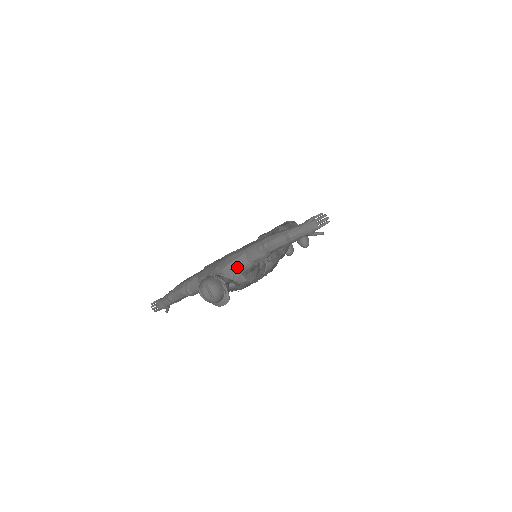
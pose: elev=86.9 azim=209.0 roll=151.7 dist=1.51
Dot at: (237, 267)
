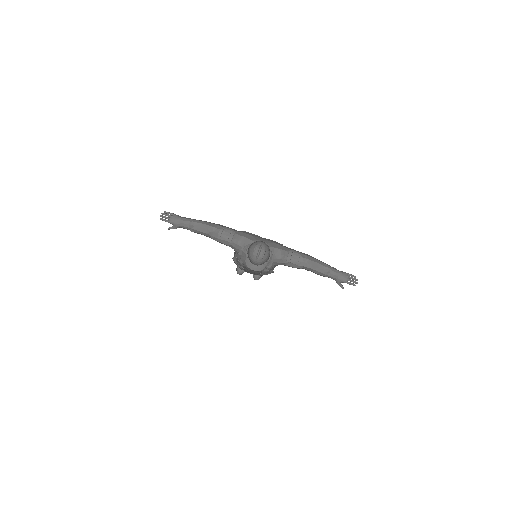
Dot at: (277, 255)
